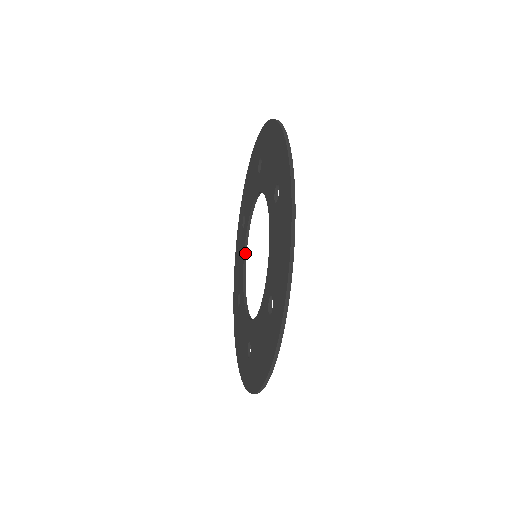
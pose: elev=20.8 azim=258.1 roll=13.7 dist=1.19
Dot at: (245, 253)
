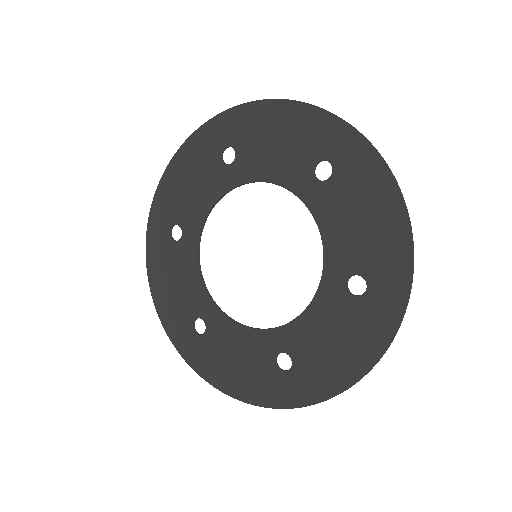
Dot at: (199, 266)
